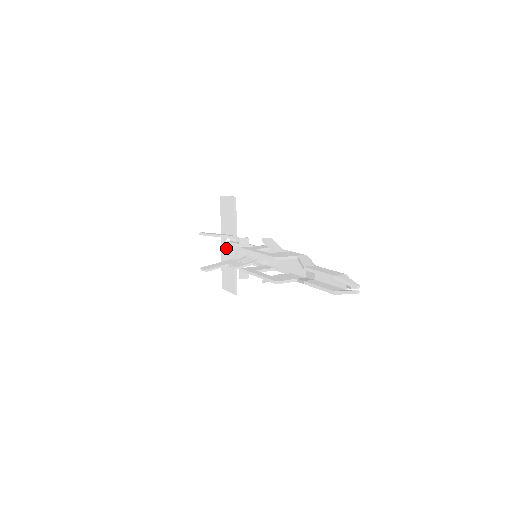
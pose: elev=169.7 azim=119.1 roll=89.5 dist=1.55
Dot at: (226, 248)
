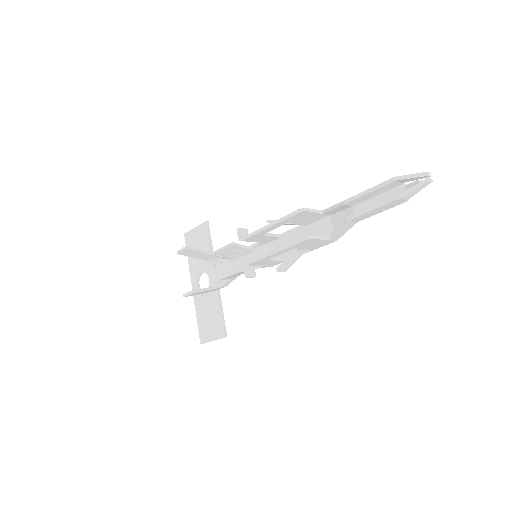
Dot at: occluded
